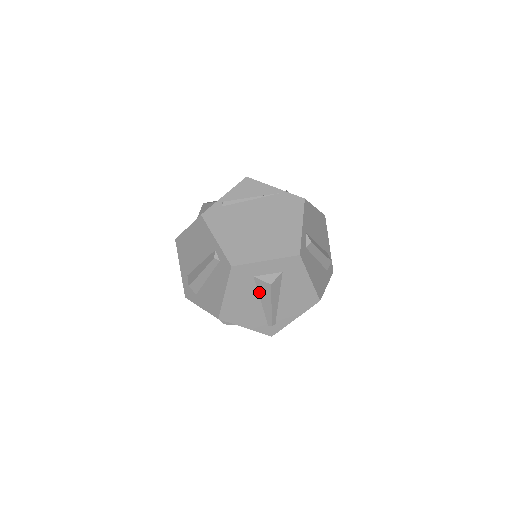
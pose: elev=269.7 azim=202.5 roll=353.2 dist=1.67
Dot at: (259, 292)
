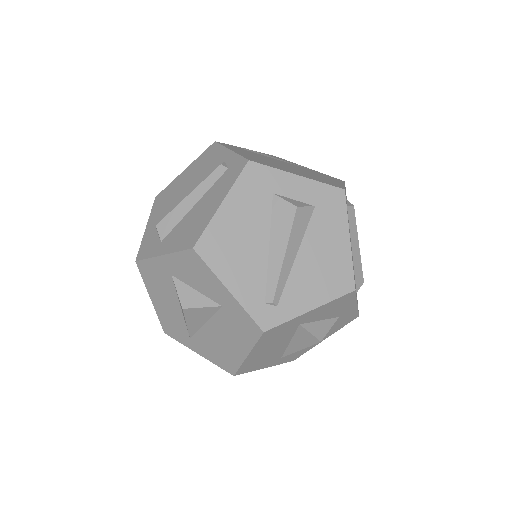
Dot at: (272, 225)
